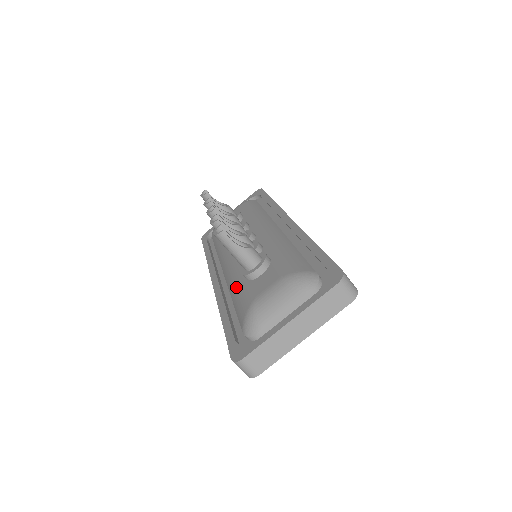
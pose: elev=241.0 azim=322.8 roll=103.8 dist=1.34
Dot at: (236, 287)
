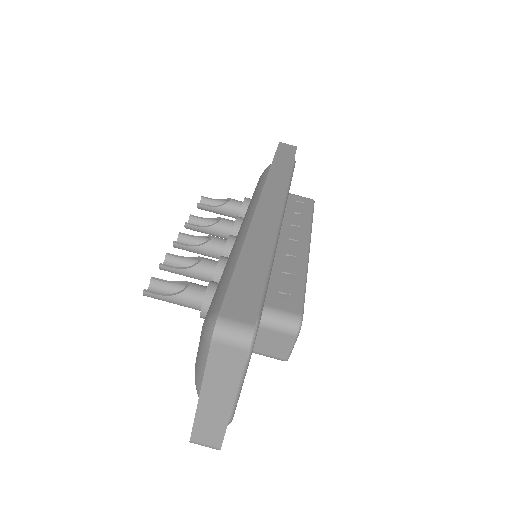
Dot at: occluded
